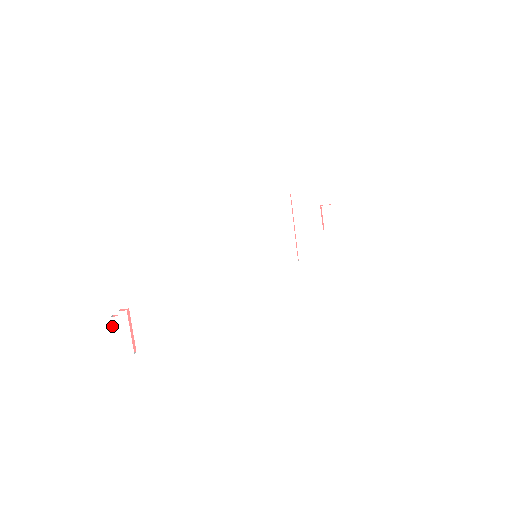
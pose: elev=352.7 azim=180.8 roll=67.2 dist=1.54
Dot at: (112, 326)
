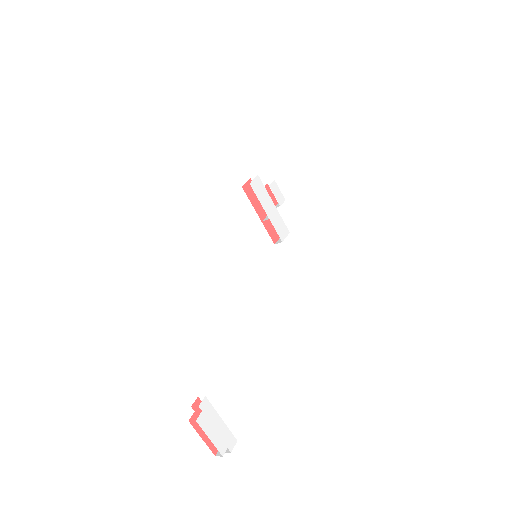
Dot at: (203, 430)
